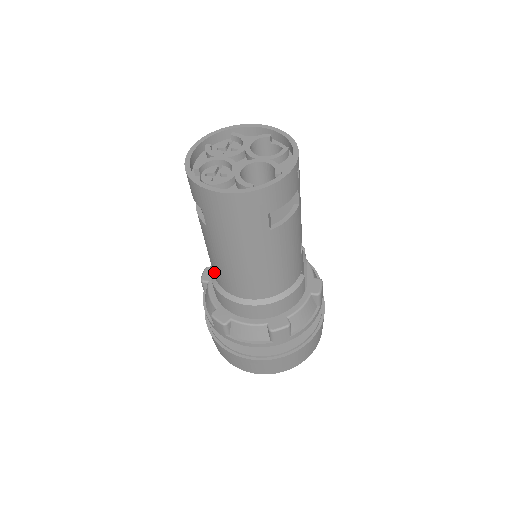
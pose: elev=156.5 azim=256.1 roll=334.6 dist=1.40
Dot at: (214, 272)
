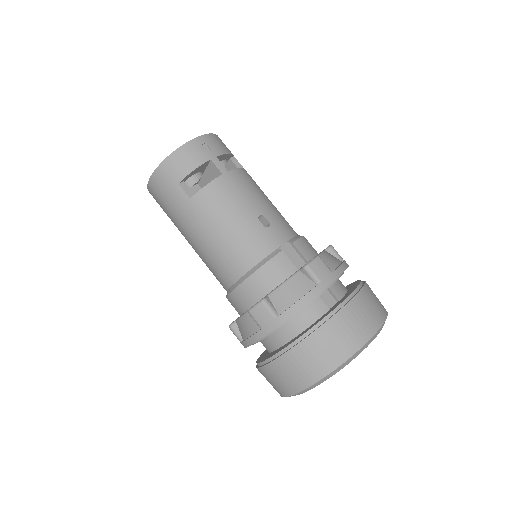
Dot at: occluded
